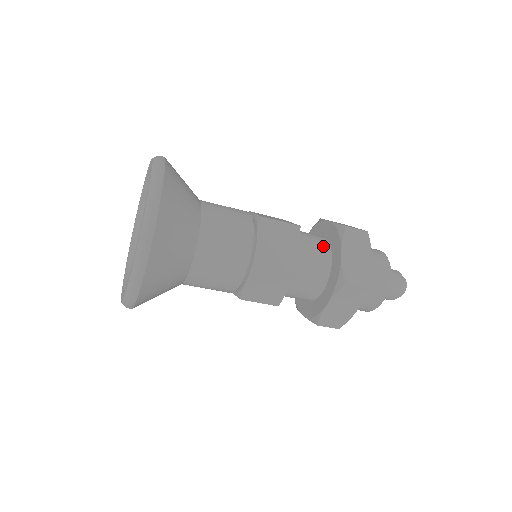
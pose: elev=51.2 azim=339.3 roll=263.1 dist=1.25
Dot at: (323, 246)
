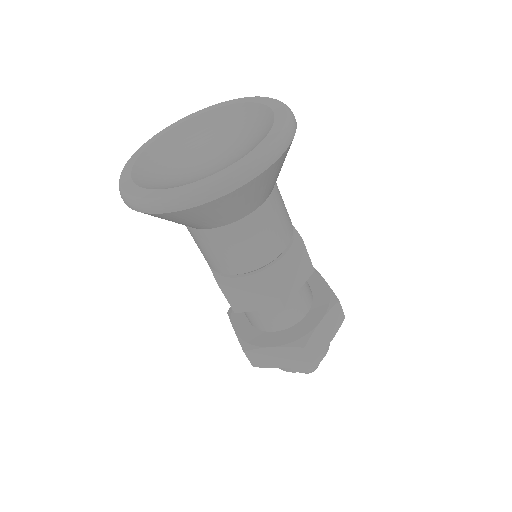
Dot at: (309, 298)
